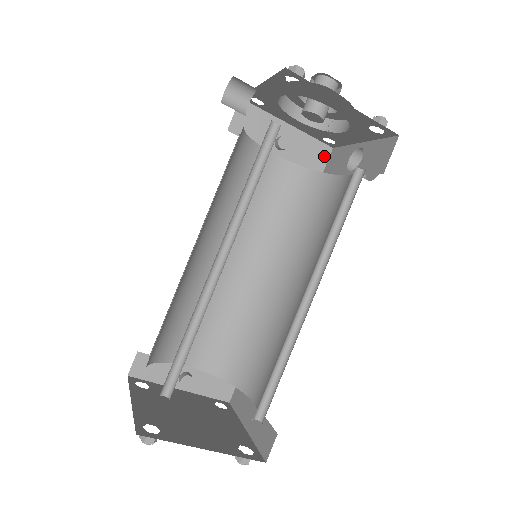
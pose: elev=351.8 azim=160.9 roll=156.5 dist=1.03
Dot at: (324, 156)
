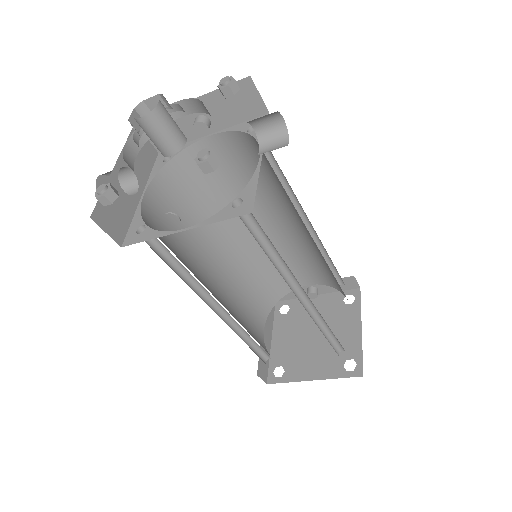
Dot at: (250, 92)
